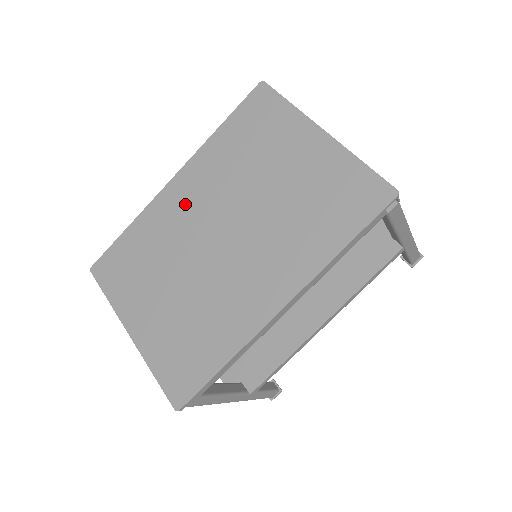
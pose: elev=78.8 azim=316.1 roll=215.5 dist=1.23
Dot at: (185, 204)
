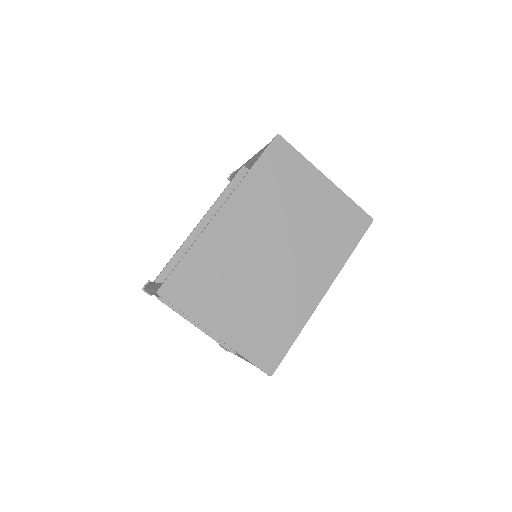
Dot at: (238, 230)
